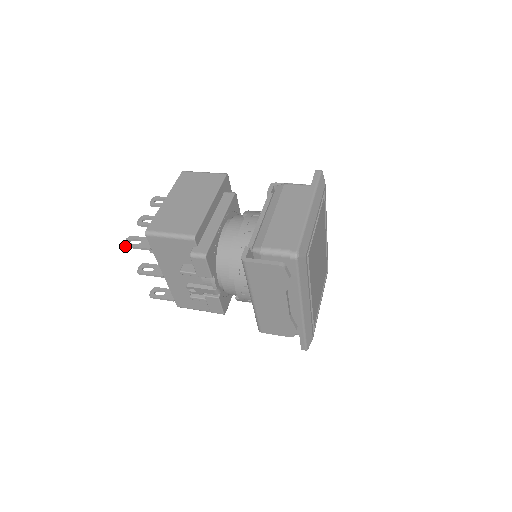
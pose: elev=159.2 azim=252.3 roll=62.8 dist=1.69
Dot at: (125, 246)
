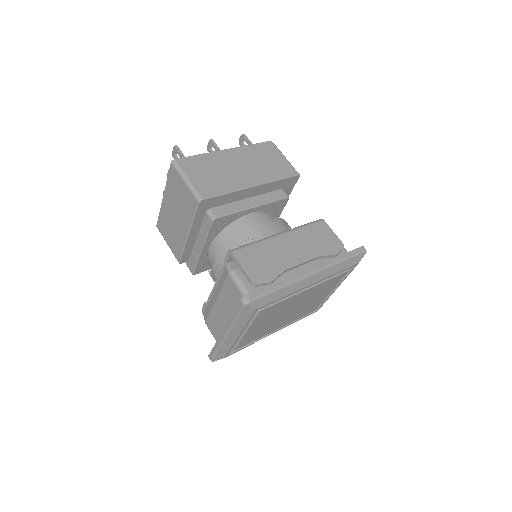
Dot at: occluded
